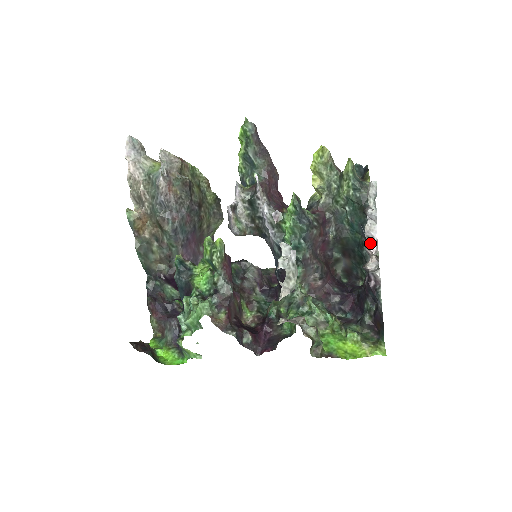
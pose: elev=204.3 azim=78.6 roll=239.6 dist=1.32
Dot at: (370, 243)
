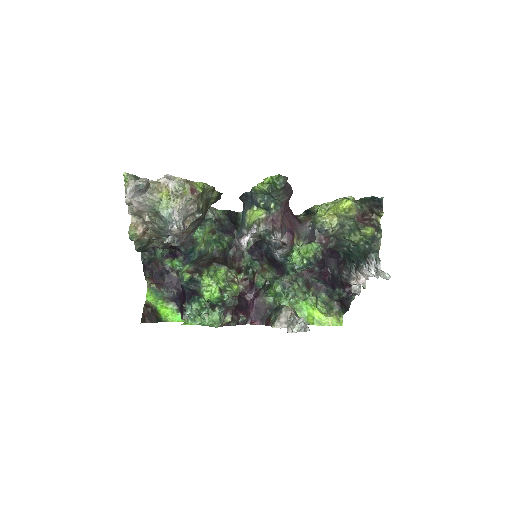
Dot at: (361, 275)
